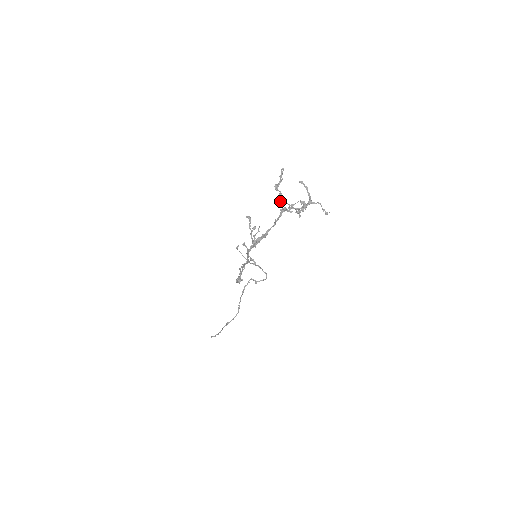
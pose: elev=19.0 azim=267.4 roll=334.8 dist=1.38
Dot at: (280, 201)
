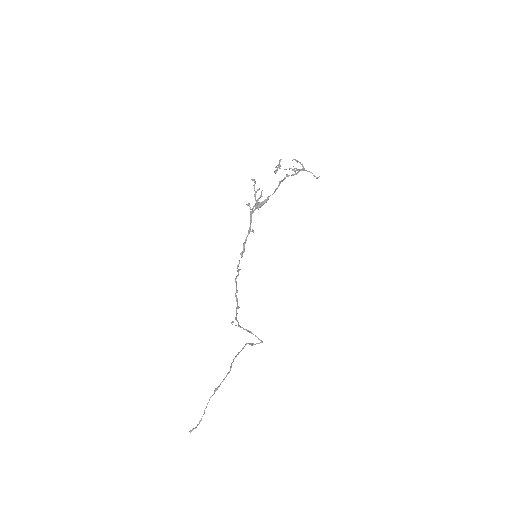
Dot at: (279, 168)
